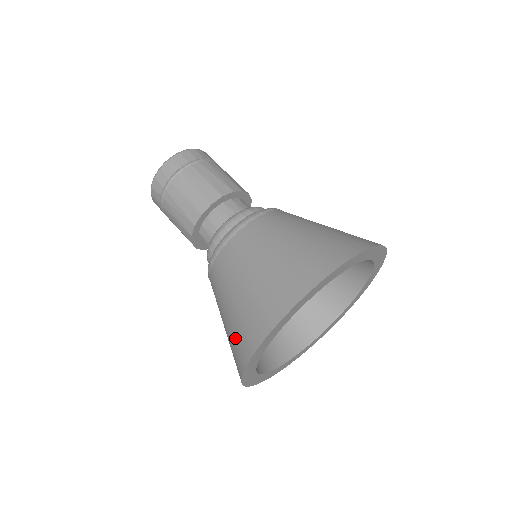
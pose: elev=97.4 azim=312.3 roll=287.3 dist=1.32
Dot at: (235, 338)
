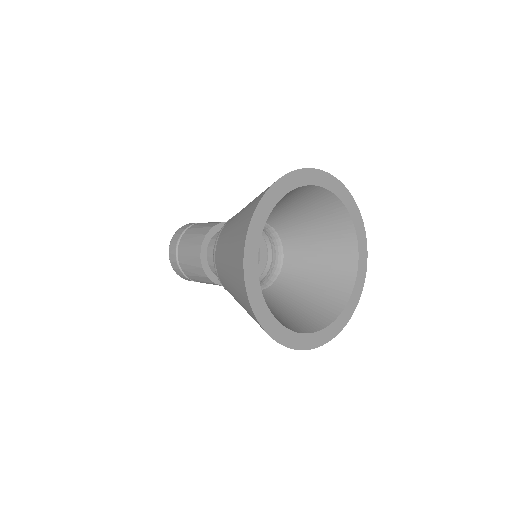
Dot at: (248, 312)
